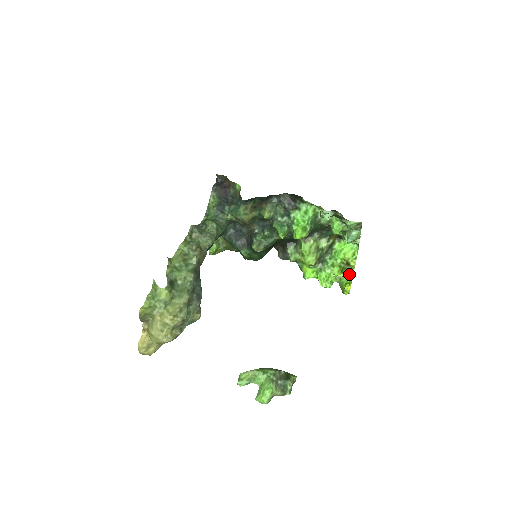
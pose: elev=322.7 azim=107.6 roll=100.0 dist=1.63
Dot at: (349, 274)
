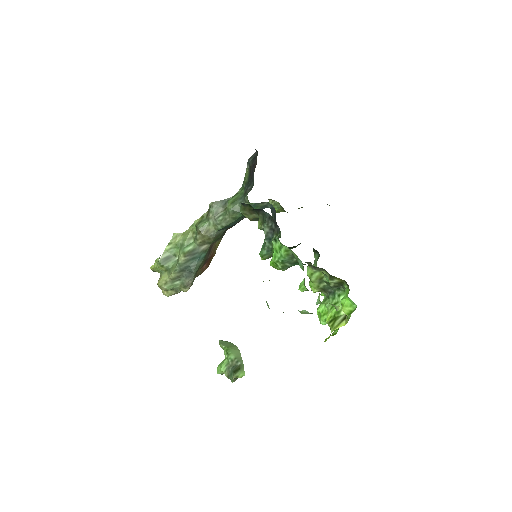
Dot at: (331, 330)
